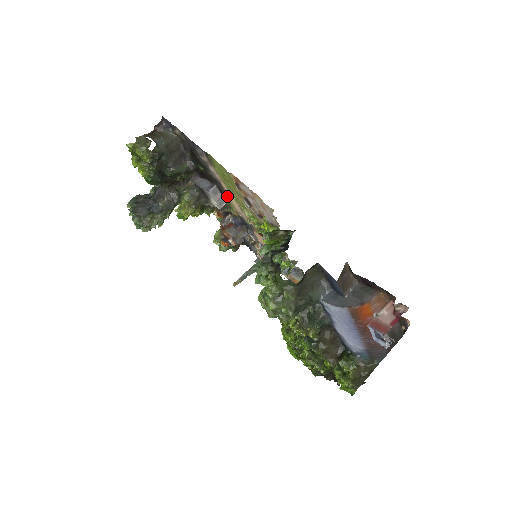
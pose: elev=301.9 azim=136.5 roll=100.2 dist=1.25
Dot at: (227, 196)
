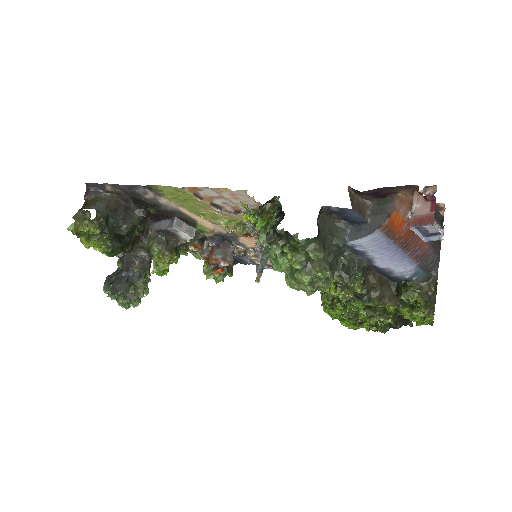
Dot at: (193, 221)
